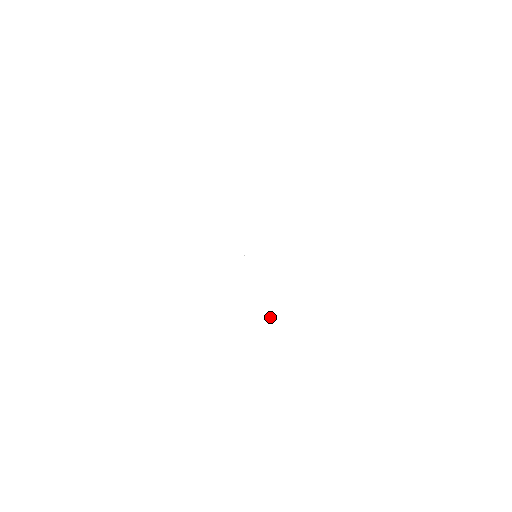
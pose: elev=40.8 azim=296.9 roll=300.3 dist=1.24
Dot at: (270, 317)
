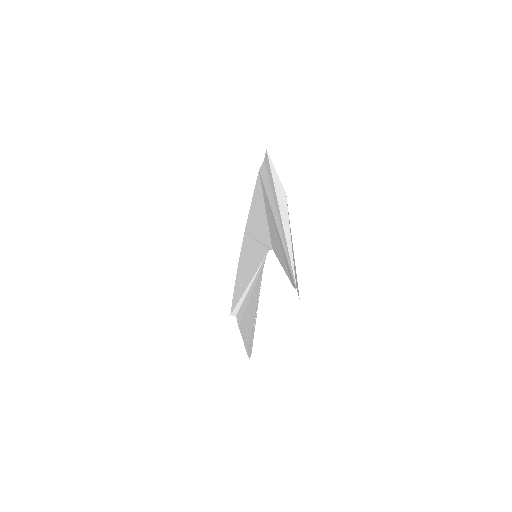
Dot at: (244, 294)
